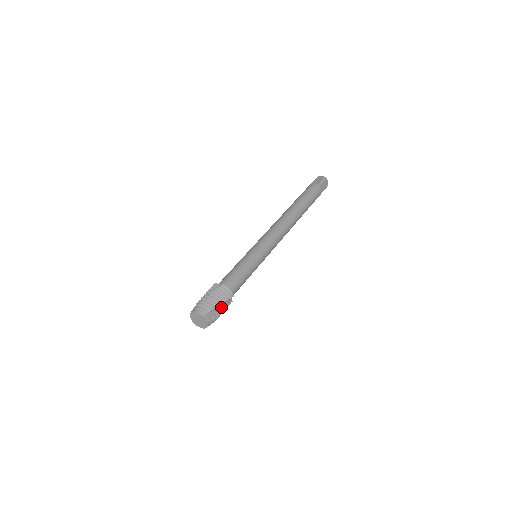
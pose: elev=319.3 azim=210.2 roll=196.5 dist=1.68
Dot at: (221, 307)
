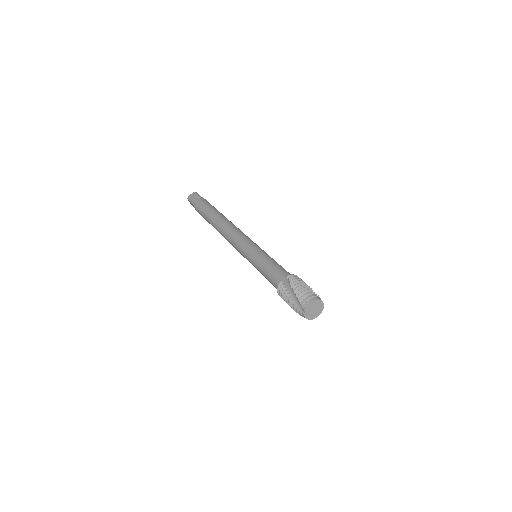
Dot at: occluded
